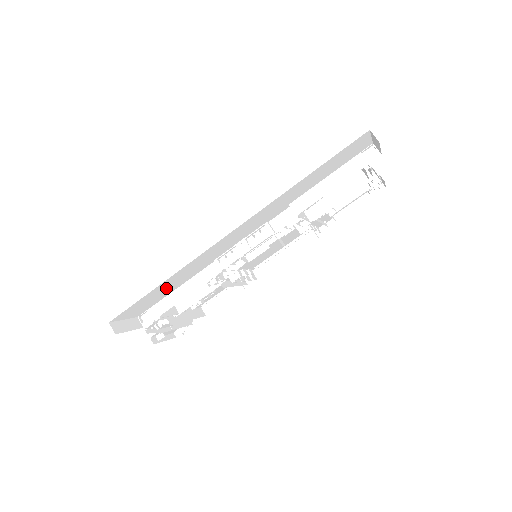
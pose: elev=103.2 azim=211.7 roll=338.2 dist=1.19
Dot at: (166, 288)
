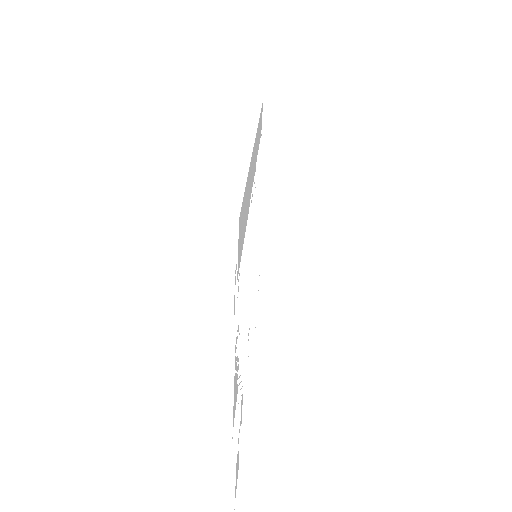
Dot at: (245, 210)
